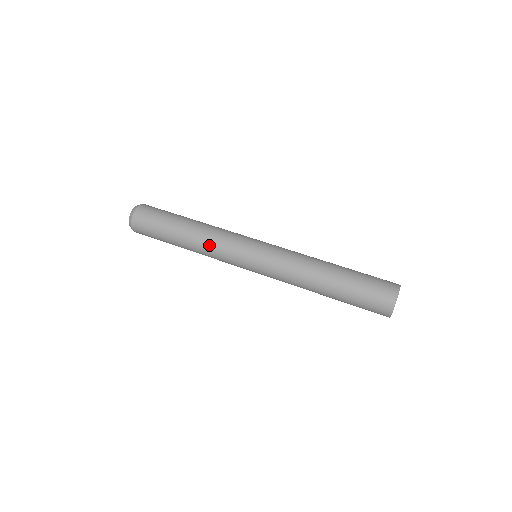
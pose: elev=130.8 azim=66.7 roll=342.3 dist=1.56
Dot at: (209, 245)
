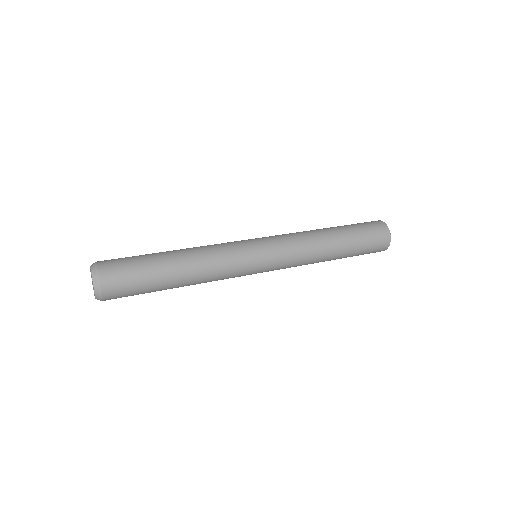
Dot at: (209, 248)
